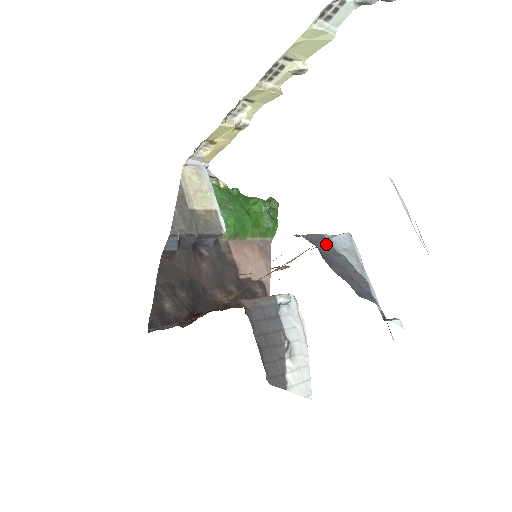
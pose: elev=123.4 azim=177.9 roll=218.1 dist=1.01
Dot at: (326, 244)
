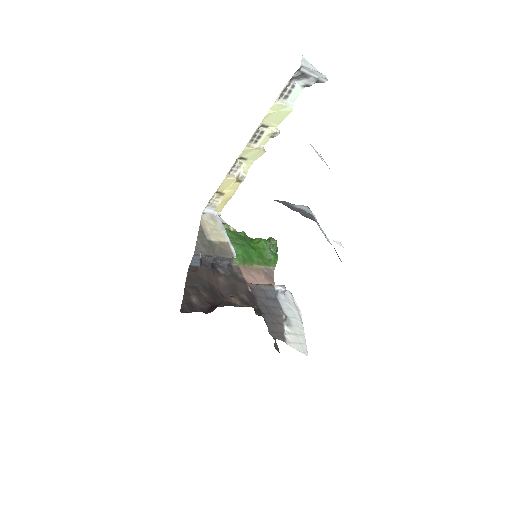
Dot at: (289, 204)
